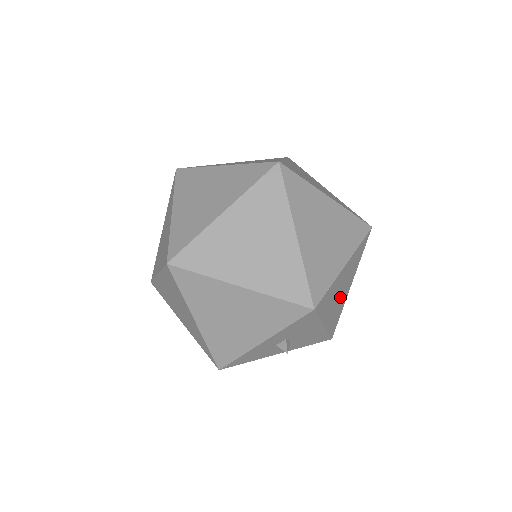
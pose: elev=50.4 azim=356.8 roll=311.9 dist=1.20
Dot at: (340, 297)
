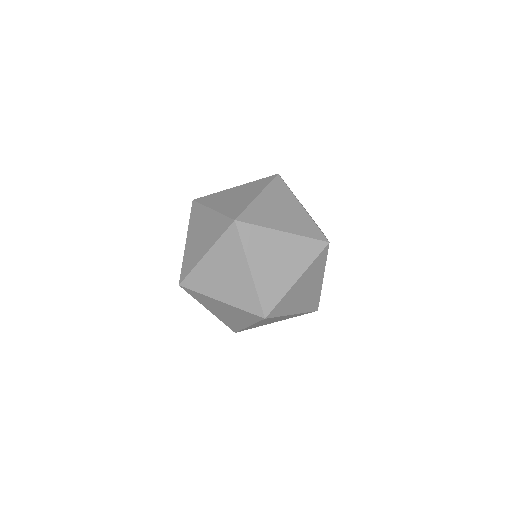
Dot at: occluded
